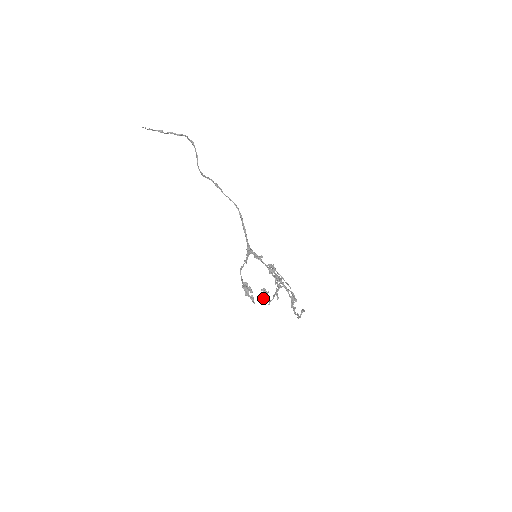
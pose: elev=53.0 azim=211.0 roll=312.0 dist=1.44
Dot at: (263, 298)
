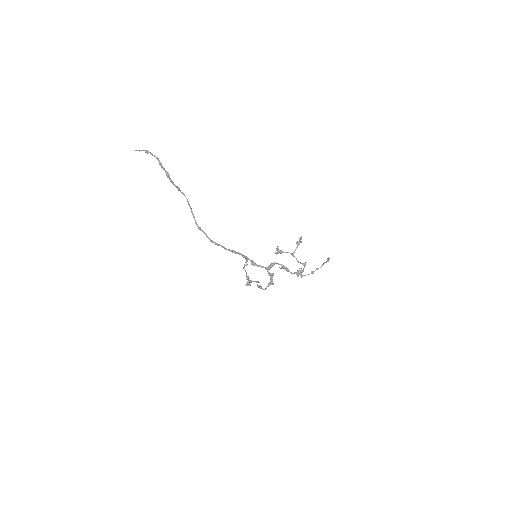
Dot at: occluded
